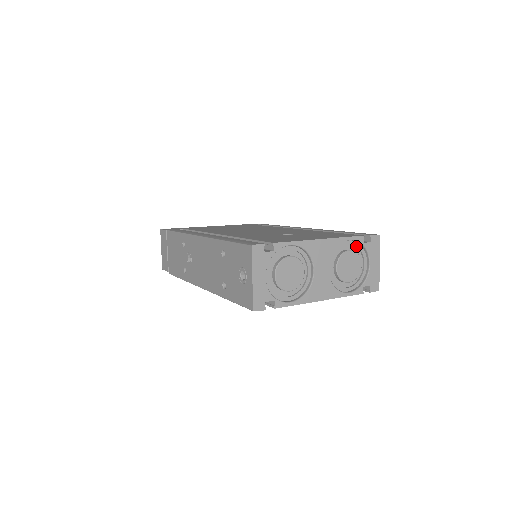
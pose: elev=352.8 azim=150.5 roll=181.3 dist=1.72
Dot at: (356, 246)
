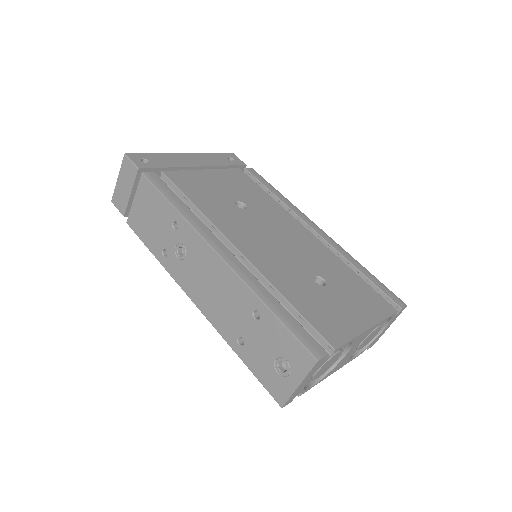
Dot at: occluded
